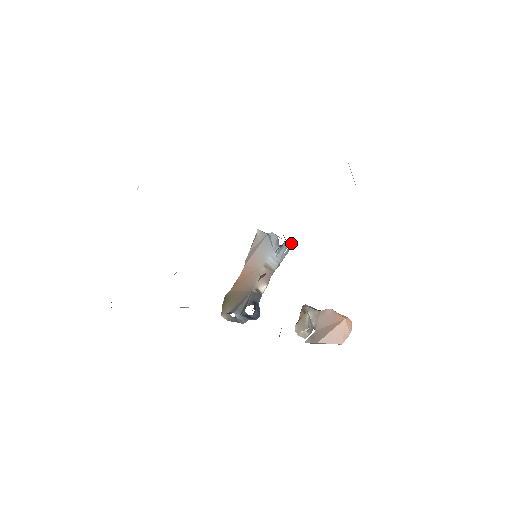
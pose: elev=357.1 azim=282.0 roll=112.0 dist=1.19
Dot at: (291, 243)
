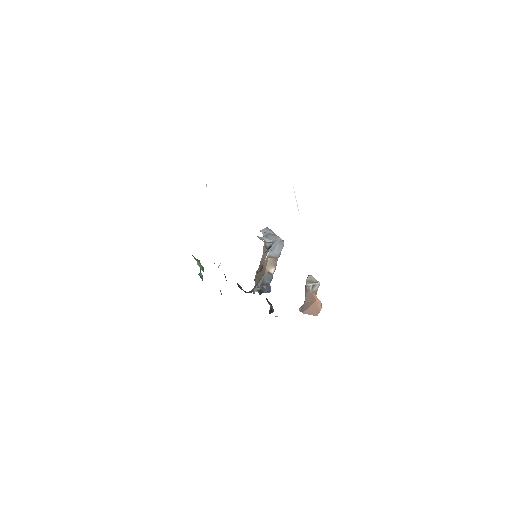
Dot at: (268, 252)
